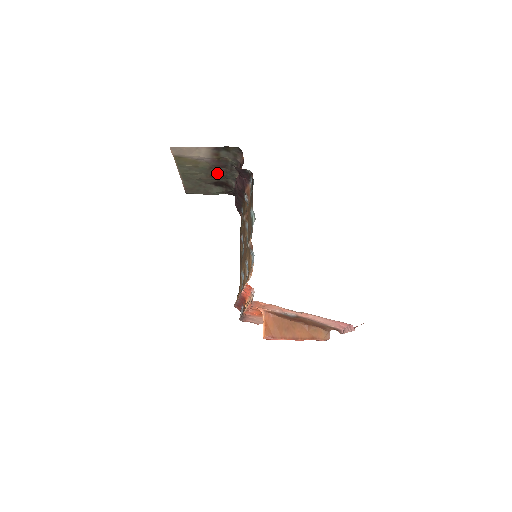
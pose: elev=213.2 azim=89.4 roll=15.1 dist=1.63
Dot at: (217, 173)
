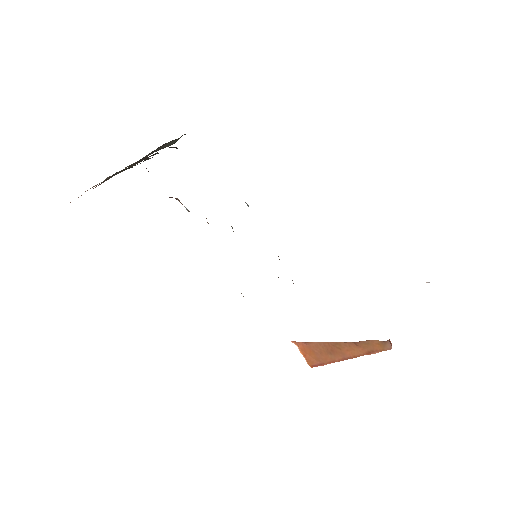
Dot at: occluded
